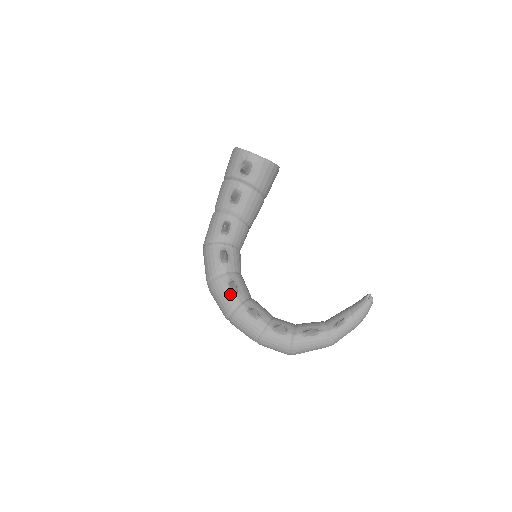
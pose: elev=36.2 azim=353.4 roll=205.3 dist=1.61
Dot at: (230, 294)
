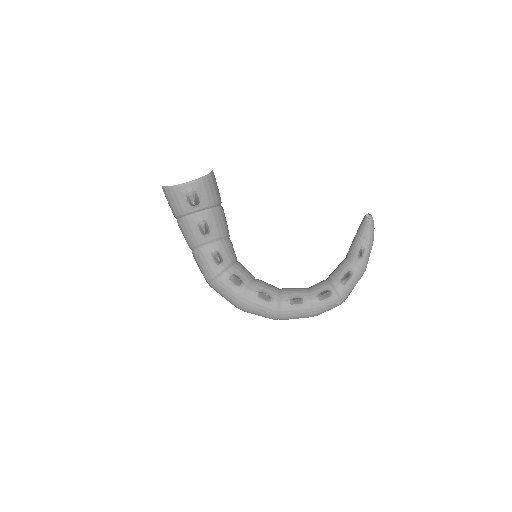
Dot at: (266, 303)
